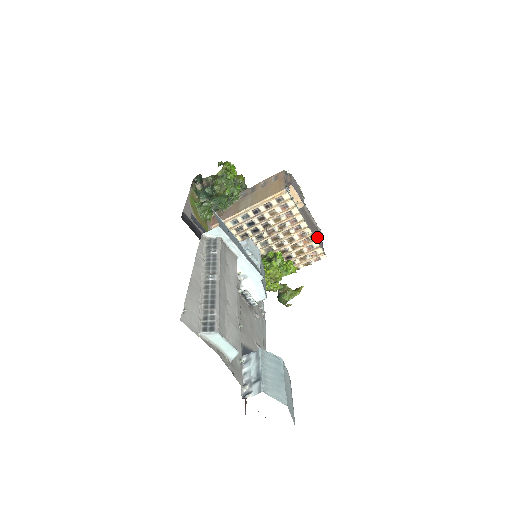
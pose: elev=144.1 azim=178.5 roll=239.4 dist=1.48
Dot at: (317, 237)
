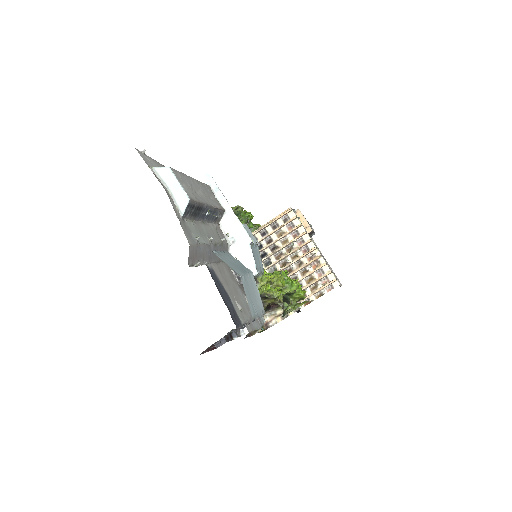
Dot at: occluded
